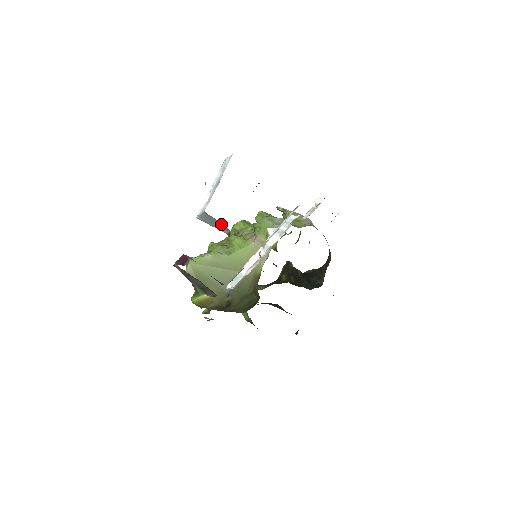
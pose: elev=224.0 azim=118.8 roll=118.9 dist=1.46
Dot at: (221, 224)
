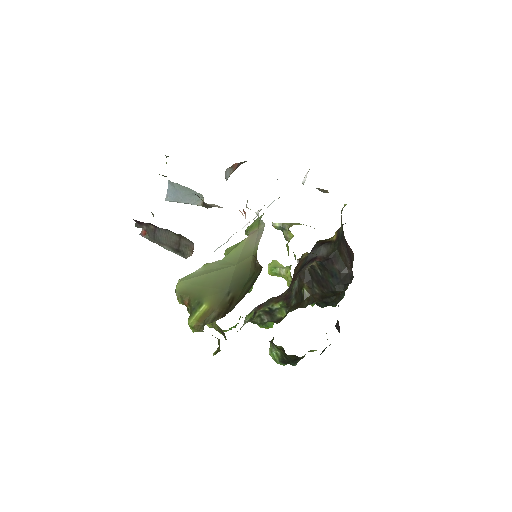
Dot at: (190, 190)
